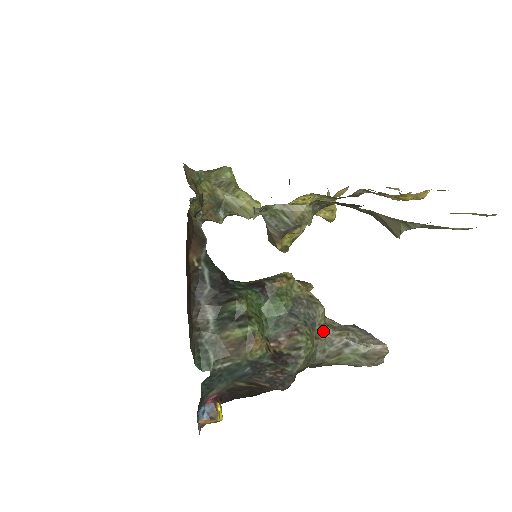
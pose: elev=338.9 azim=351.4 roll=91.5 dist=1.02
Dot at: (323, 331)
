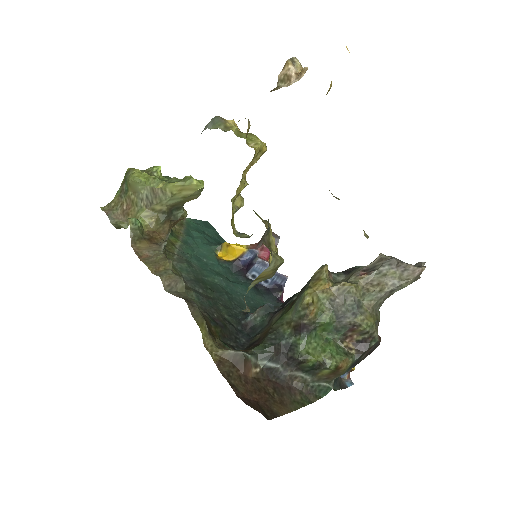
Dot at: (368, 298)
